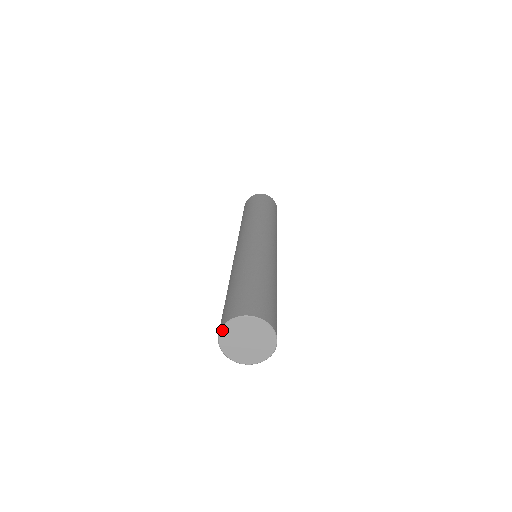
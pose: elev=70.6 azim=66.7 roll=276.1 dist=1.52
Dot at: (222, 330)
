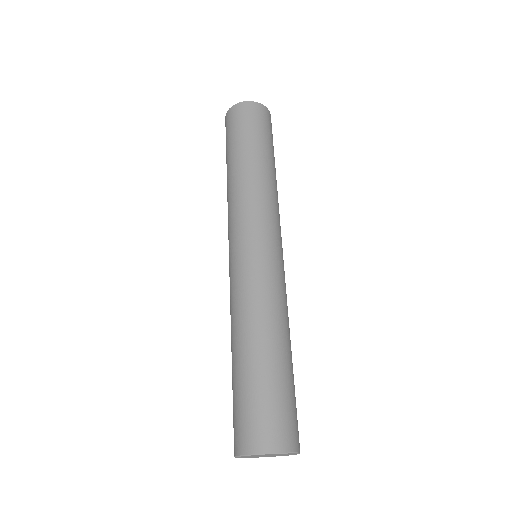
Dot at: occluded
